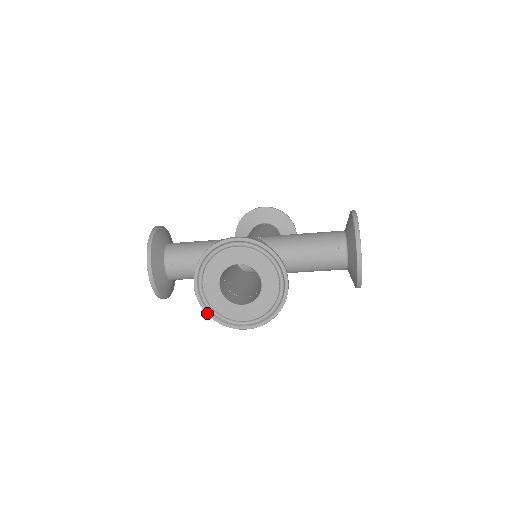
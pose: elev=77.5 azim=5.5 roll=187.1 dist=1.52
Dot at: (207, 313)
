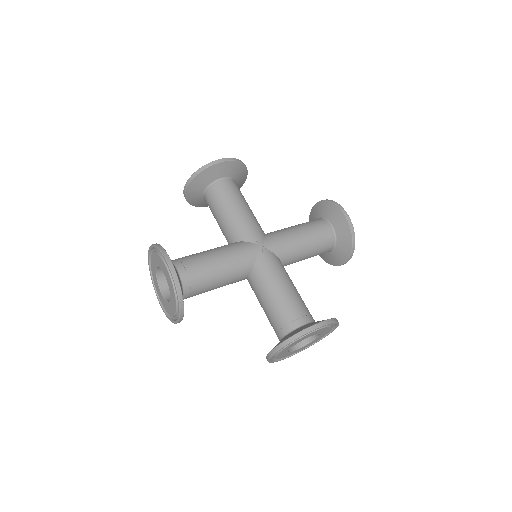
Dot at: (149, 270)
